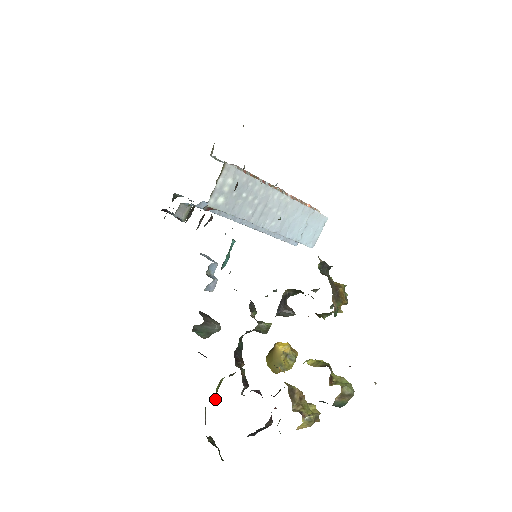
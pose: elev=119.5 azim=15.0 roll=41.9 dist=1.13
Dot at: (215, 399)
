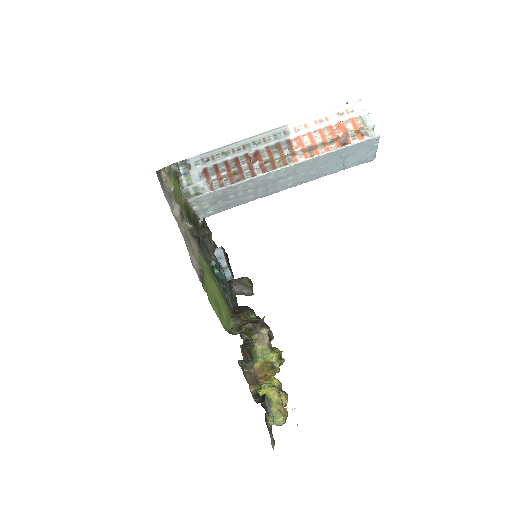
Dot at: occluded
